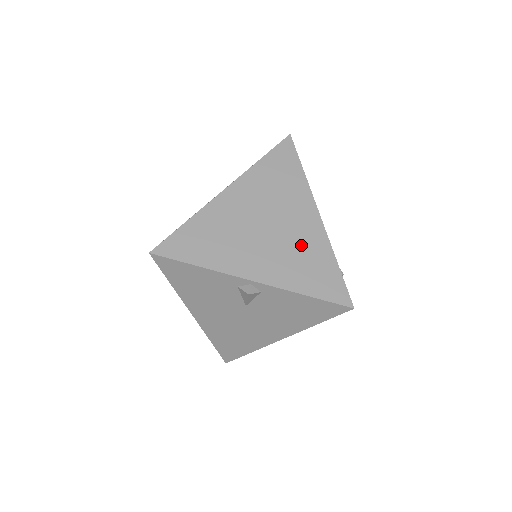
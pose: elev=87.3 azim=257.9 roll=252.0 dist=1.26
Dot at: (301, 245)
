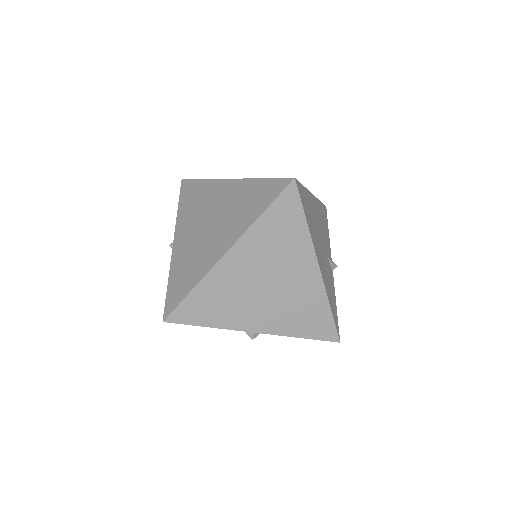
Dot at: (299, 298)
